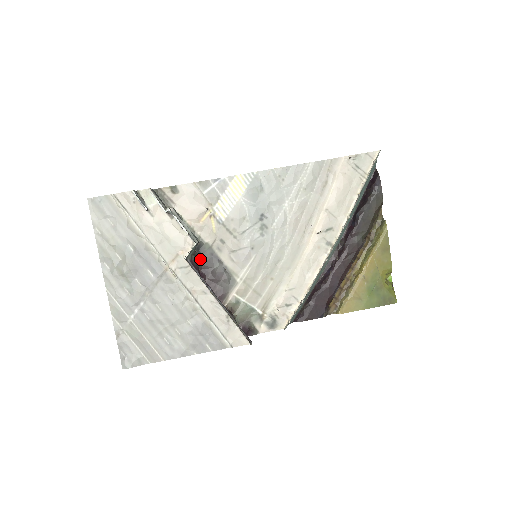
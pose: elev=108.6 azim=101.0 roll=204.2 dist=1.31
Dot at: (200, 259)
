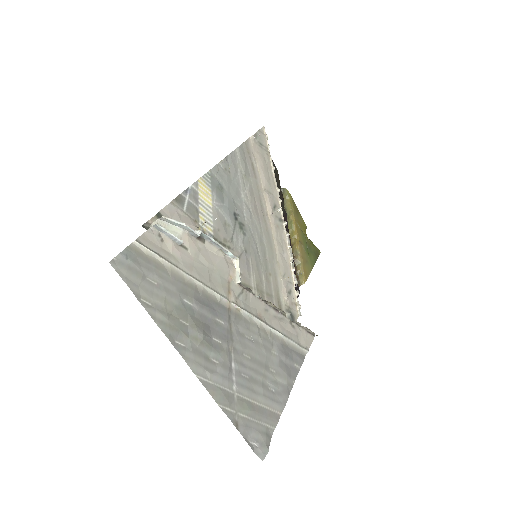
Dot at: occluded
